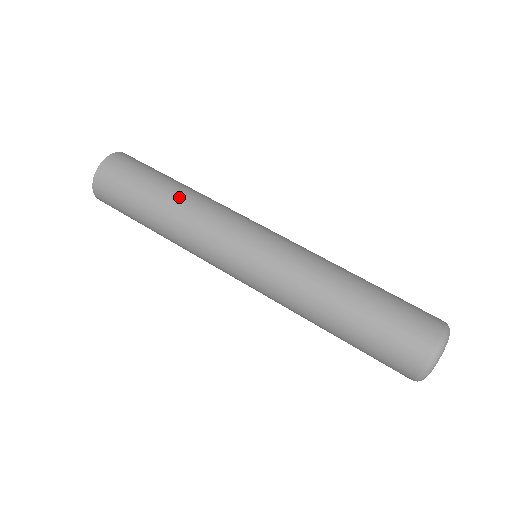
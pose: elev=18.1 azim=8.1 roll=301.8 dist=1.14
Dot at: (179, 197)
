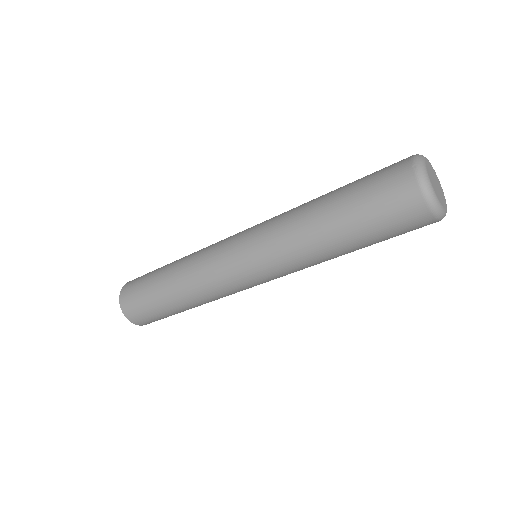
Dot at: (177, 262)
